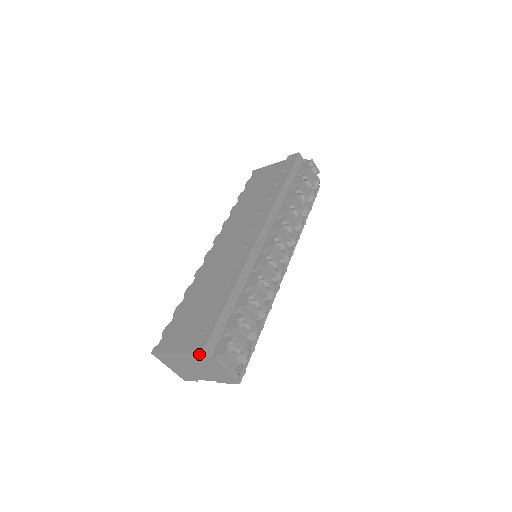
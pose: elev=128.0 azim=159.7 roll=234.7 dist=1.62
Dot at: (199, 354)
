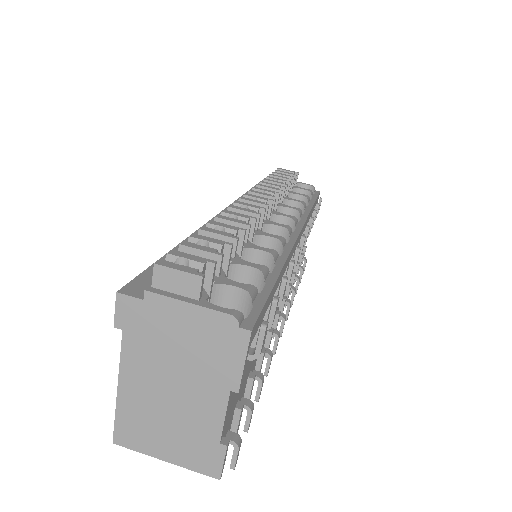
Dot at: (126, 317)
